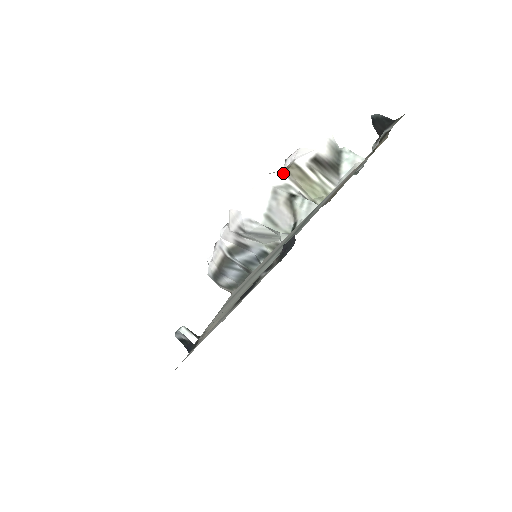
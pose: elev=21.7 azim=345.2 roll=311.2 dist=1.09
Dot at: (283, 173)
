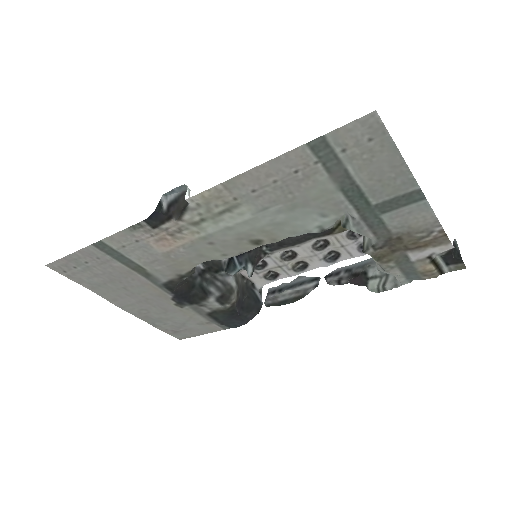
Dot at: occluded
